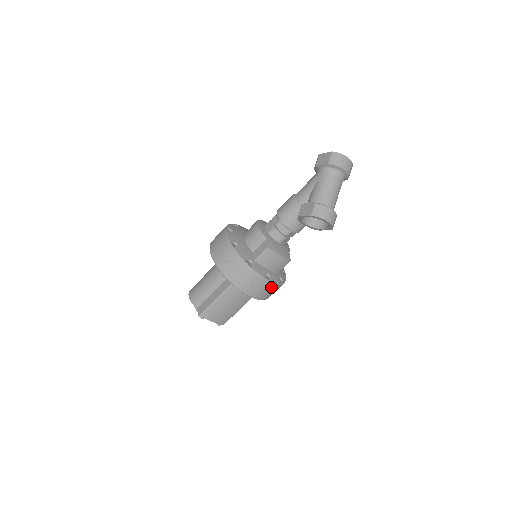
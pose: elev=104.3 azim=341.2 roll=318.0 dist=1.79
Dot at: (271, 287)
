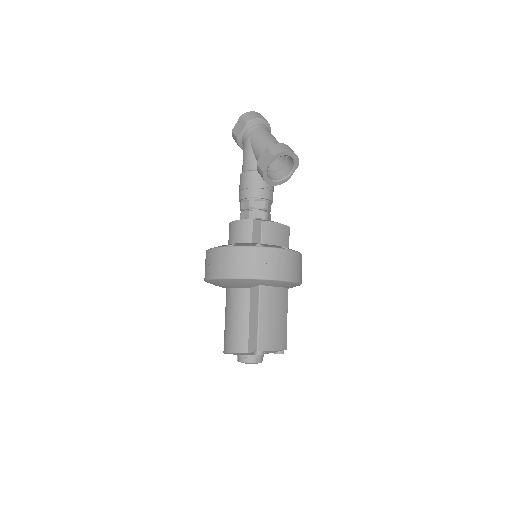
Dot at: (296, 259)
